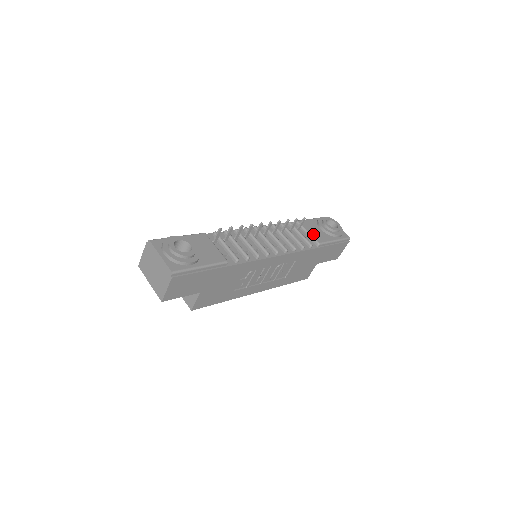
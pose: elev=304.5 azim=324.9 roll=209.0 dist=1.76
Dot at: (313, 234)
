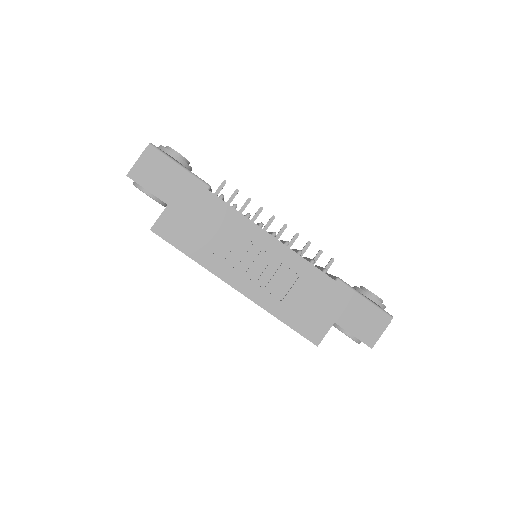
Dot at: occluded
